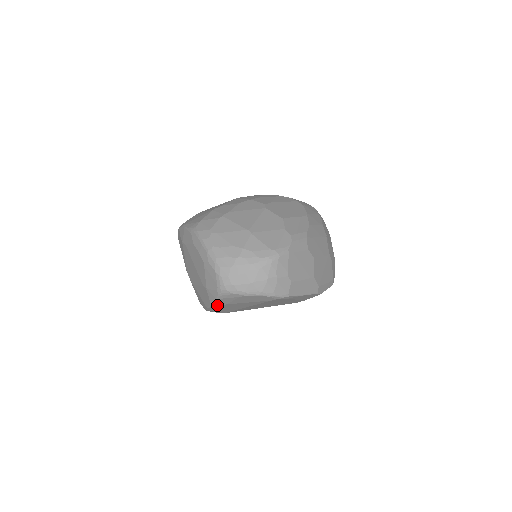
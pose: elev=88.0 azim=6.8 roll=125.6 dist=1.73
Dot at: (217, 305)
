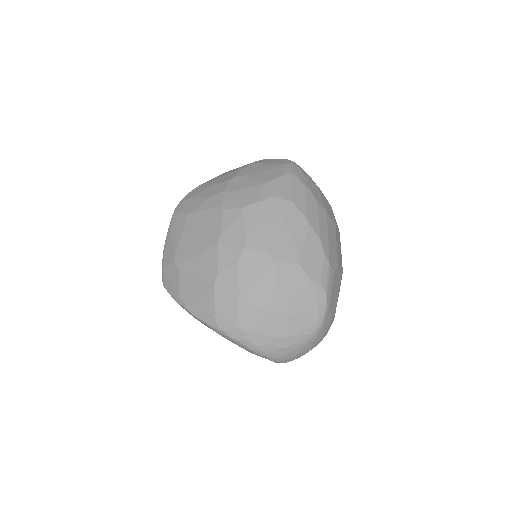
Dot at: occluded
